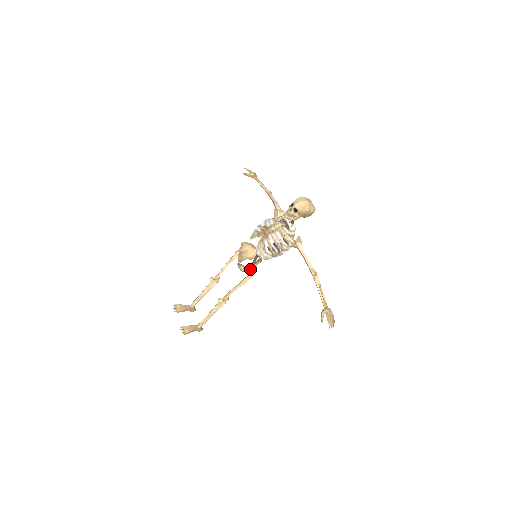
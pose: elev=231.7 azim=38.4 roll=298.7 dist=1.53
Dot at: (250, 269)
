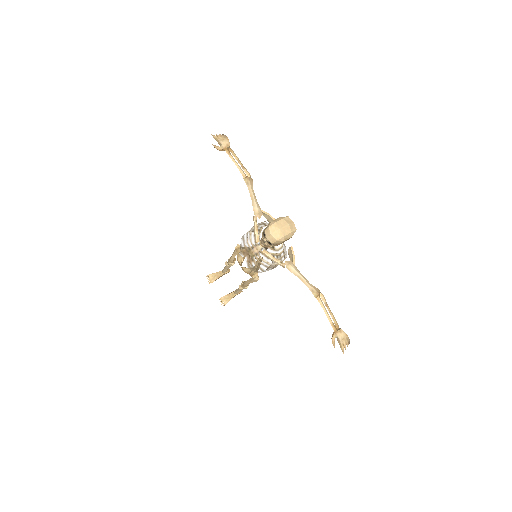
Dot at: occluded
